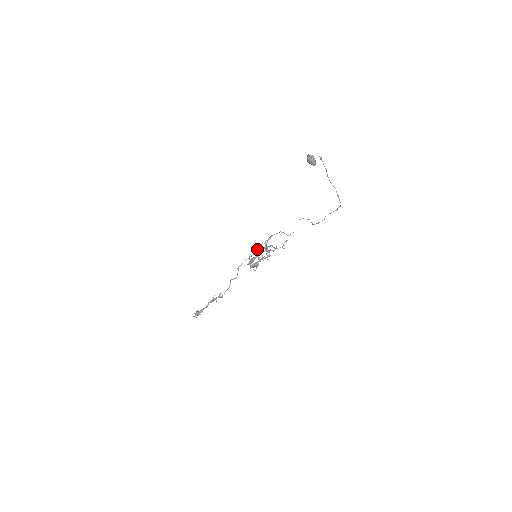
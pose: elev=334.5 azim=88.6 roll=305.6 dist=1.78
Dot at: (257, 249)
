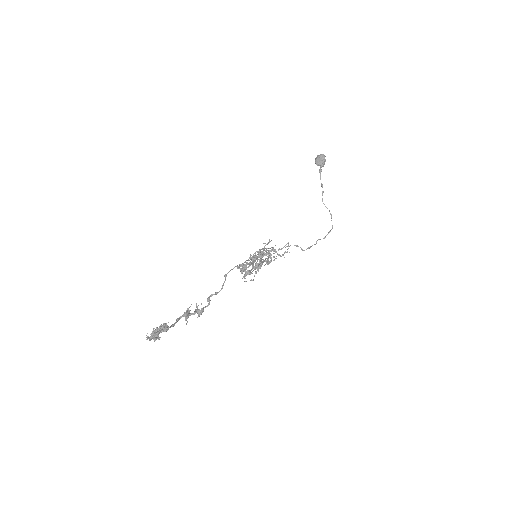
Dot at: occluded
